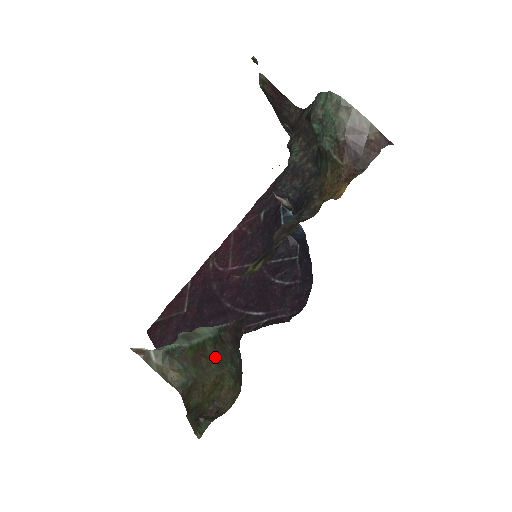
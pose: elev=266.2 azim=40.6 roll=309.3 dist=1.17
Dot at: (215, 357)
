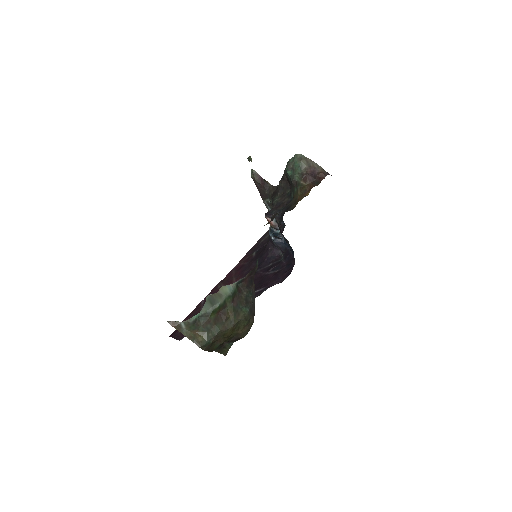
Dot at: (233, 310)
